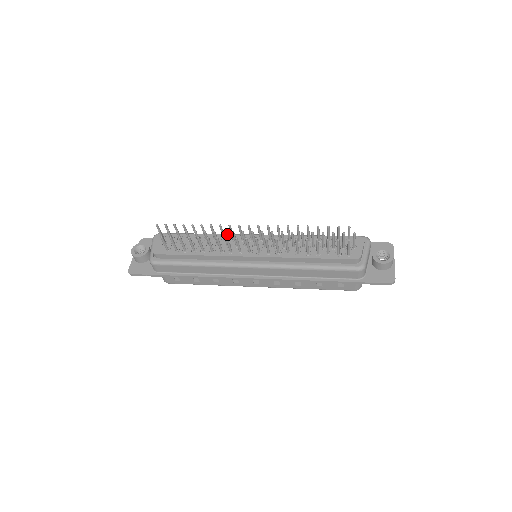
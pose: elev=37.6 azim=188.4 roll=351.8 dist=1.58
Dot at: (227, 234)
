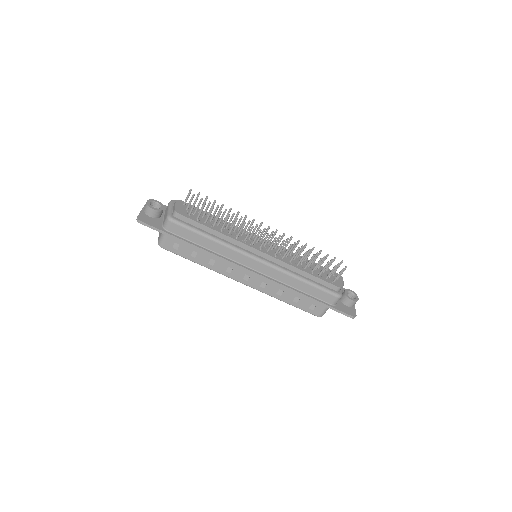
Dot at: occluded
